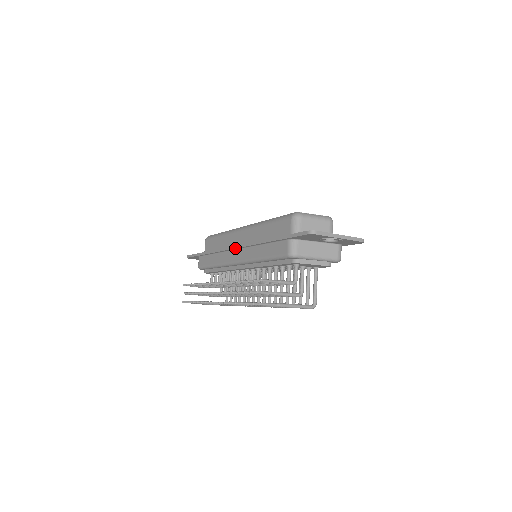
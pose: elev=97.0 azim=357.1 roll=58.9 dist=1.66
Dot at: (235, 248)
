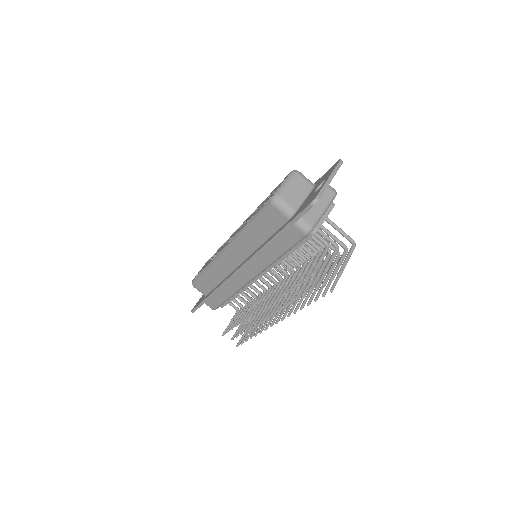
Dot at: occluded
